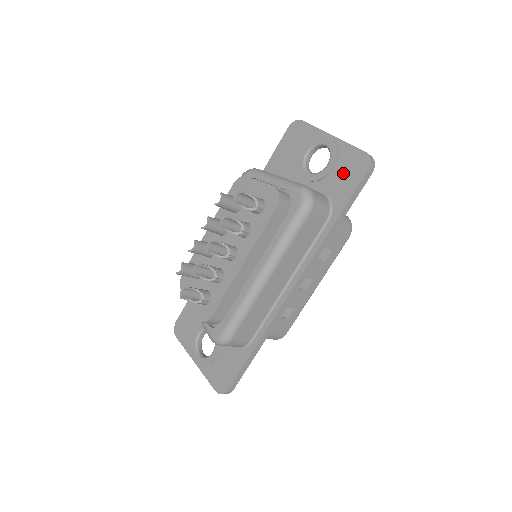
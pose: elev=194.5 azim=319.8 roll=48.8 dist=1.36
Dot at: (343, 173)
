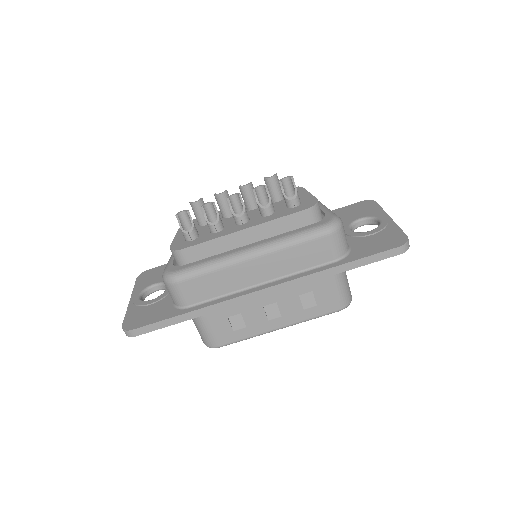
Dot at: (377, 240)
